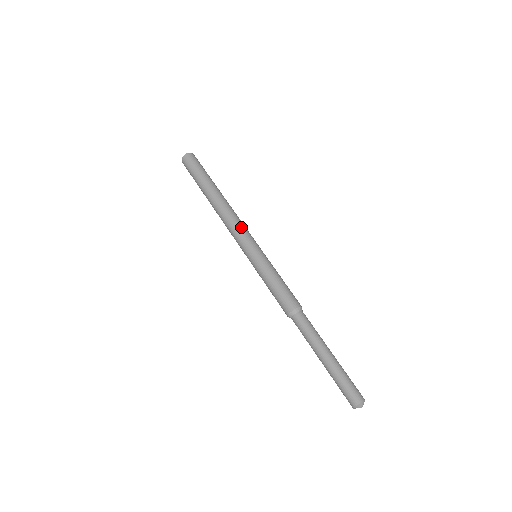
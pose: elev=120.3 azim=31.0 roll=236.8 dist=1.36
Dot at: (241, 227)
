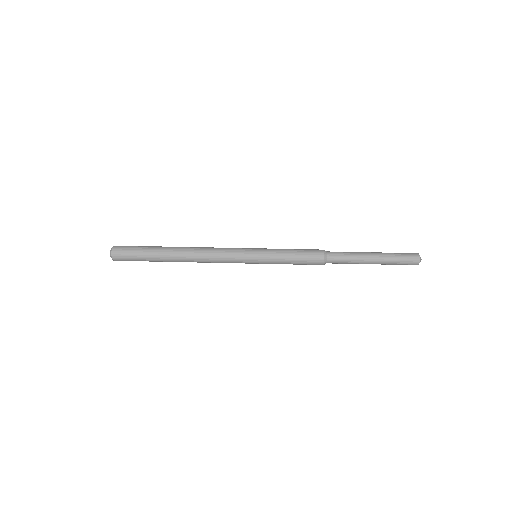
Dot at: (224, 248)
